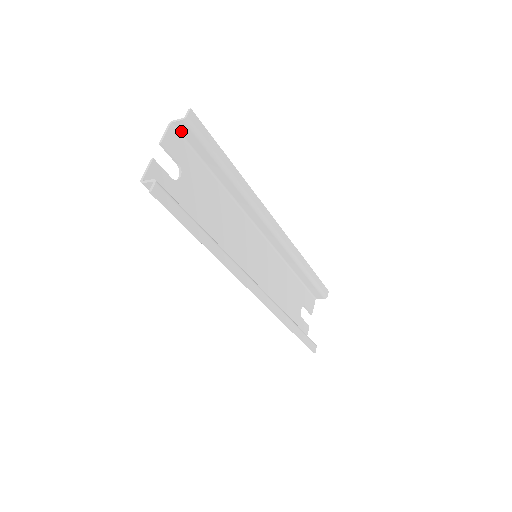
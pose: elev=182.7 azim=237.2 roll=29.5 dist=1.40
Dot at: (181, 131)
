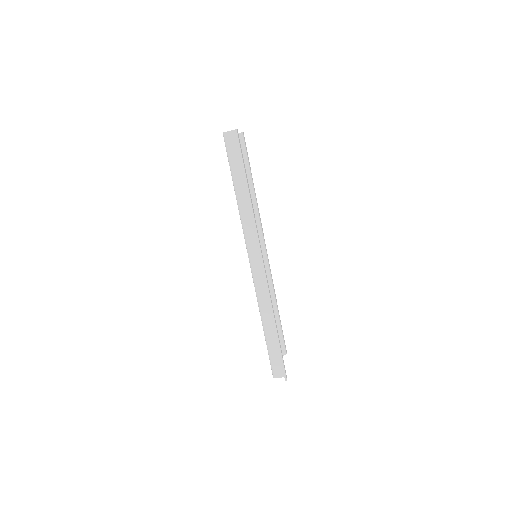
Dot at: occluded
